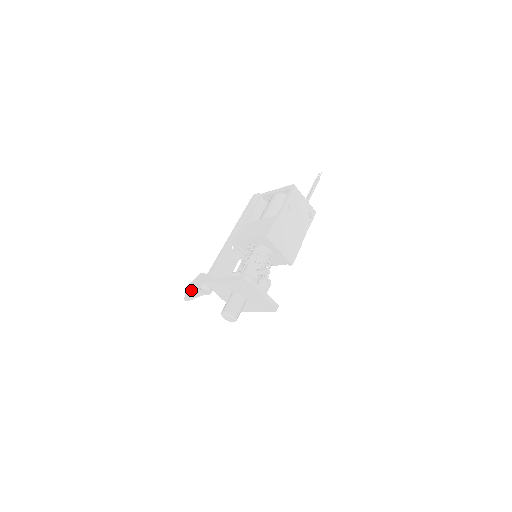
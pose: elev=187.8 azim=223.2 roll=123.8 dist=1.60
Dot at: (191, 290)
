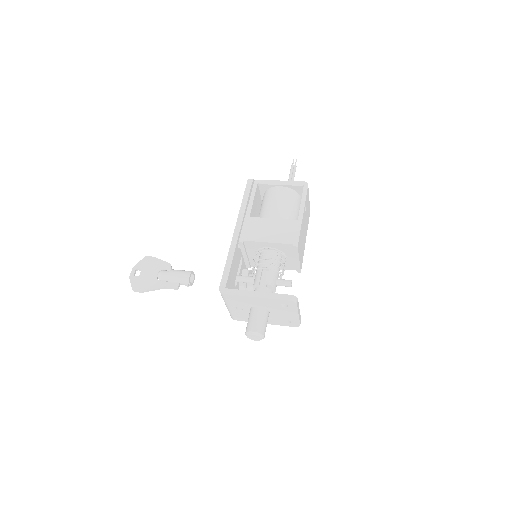
Dot at: (141, 278)
